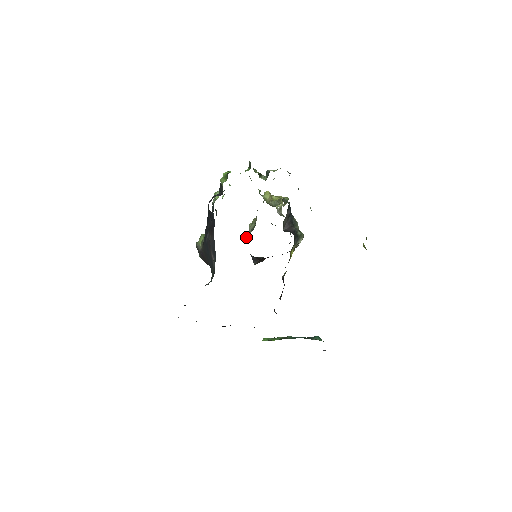
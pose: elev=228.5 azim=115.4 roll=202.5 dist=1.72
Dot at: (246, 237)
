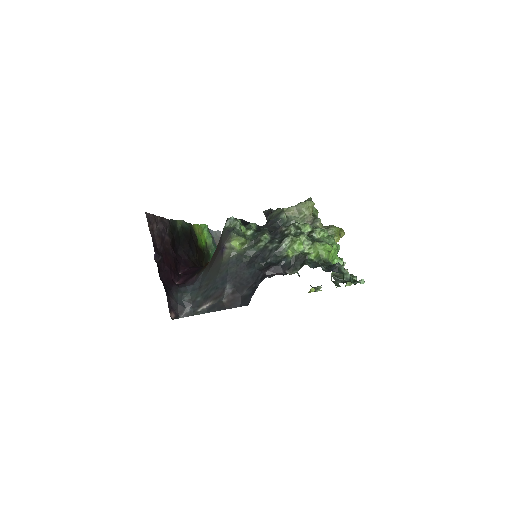
Dot at: (287, 209)
